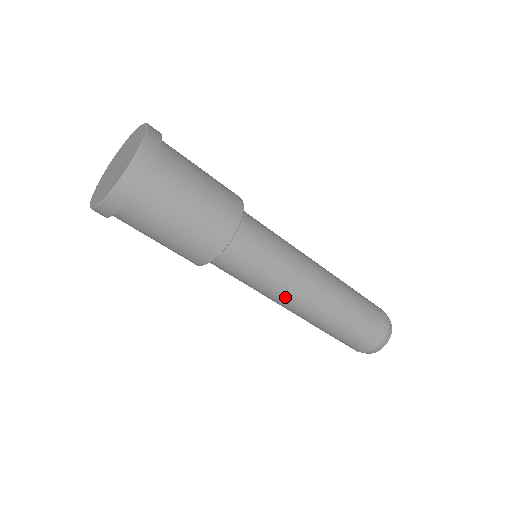
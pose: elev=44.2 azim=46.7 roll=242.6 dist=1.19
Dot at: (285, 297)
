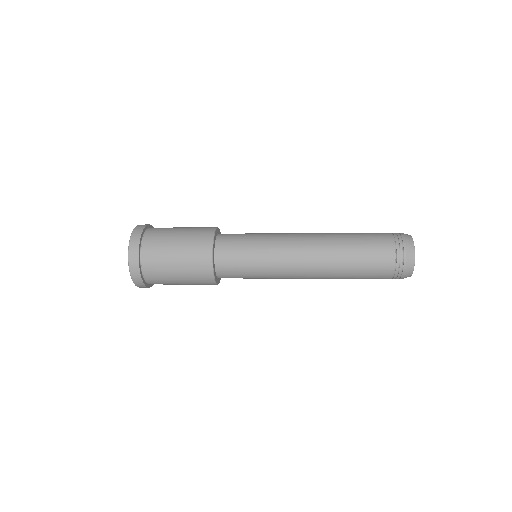
Dot at: occluded
